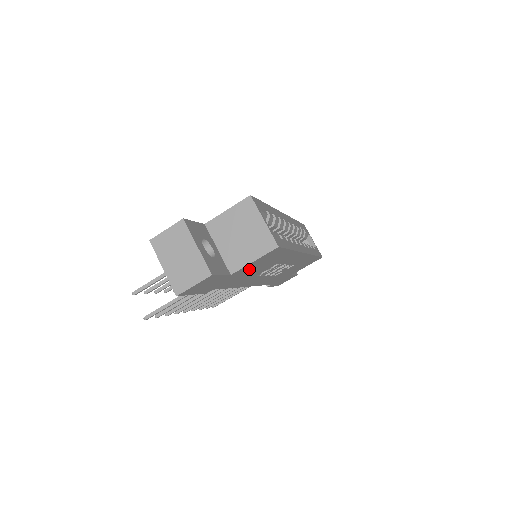
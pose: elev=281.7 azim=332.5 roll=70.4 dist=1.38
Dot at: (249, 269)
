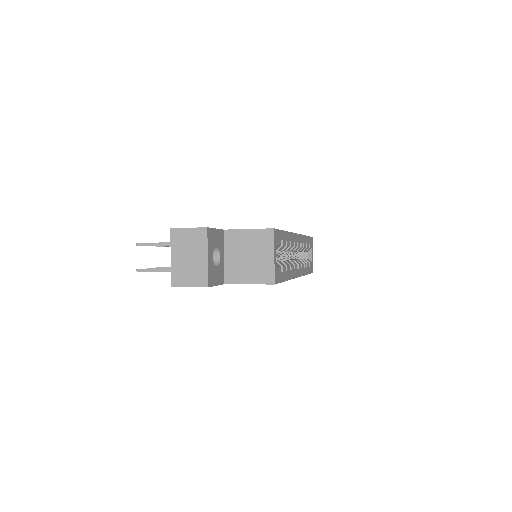
Dot at: occluded
